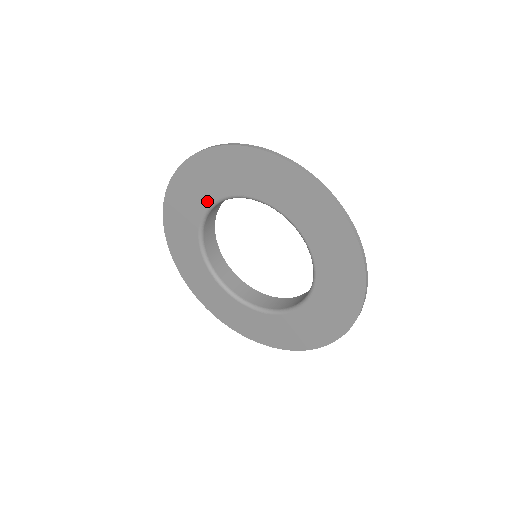
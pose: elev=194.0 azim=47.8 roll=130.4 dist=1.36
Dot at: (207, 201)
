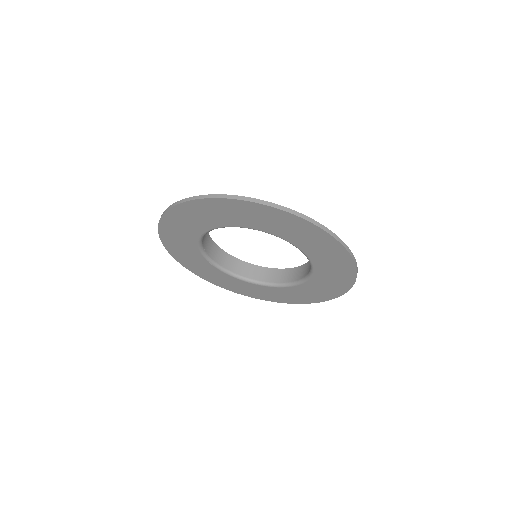
Dot at: (195, 250)
